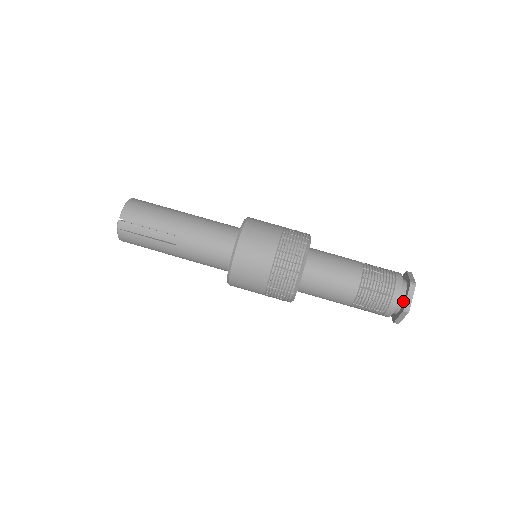
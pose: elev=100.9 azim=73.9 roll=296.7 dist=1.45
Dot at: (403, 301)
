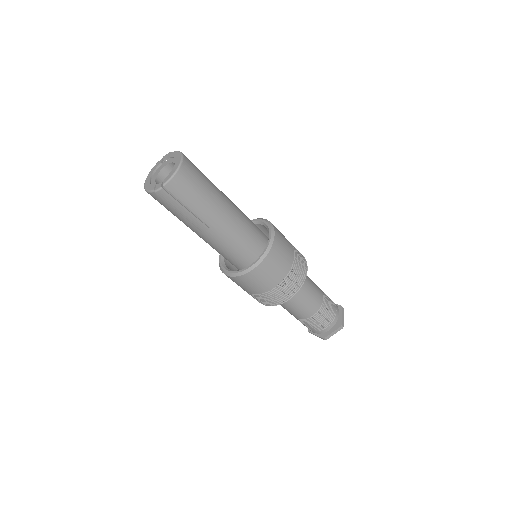
Dot at: (327, 331)
